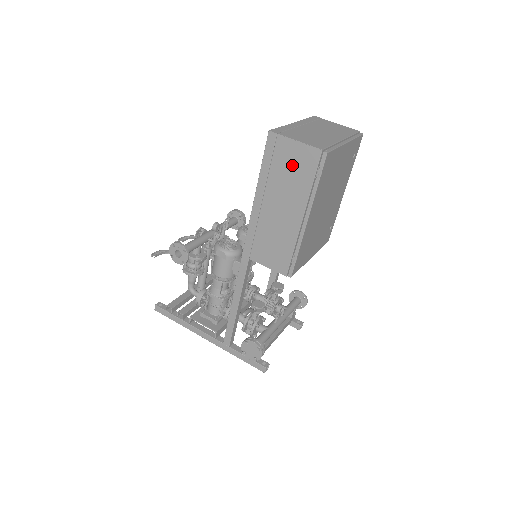
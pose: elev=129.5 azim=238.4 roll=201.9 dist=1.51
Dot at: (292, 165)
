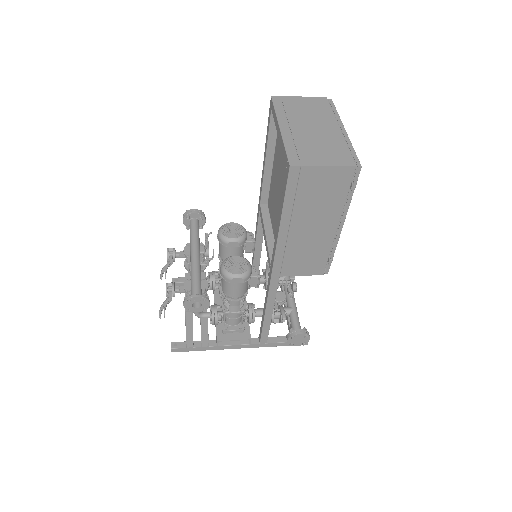
Dot at: (322, 188)
